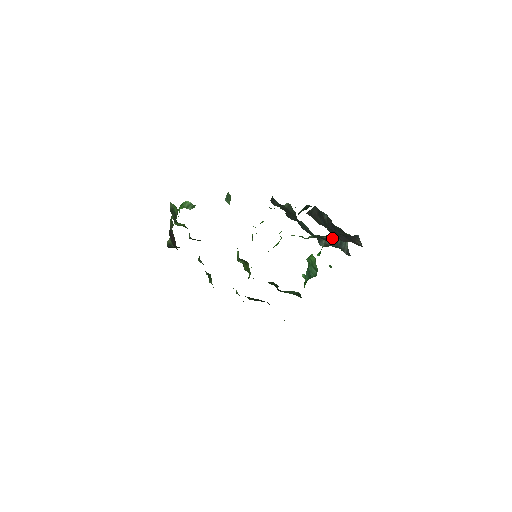
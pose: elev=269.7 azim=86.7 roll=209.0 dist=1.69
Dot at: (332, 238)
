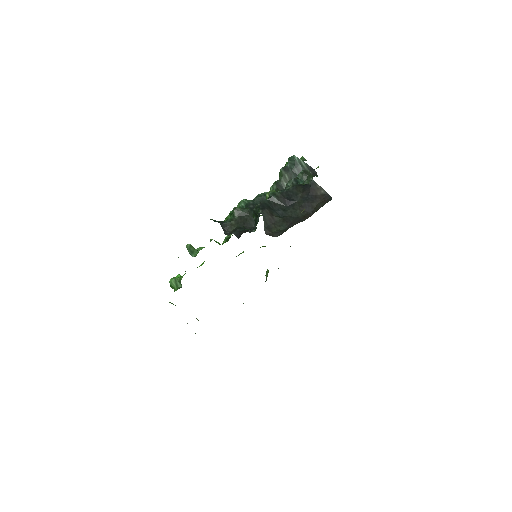
Dot at: occluded
